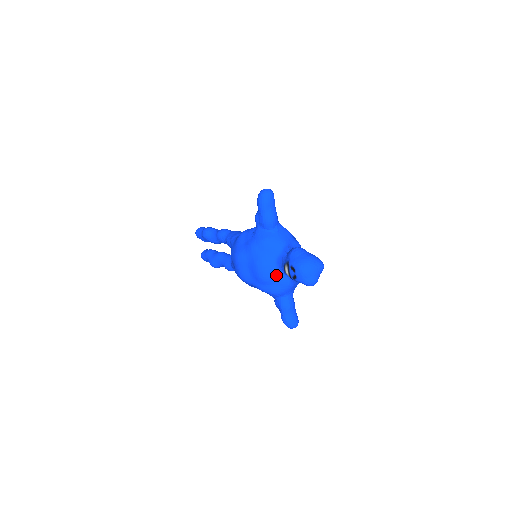
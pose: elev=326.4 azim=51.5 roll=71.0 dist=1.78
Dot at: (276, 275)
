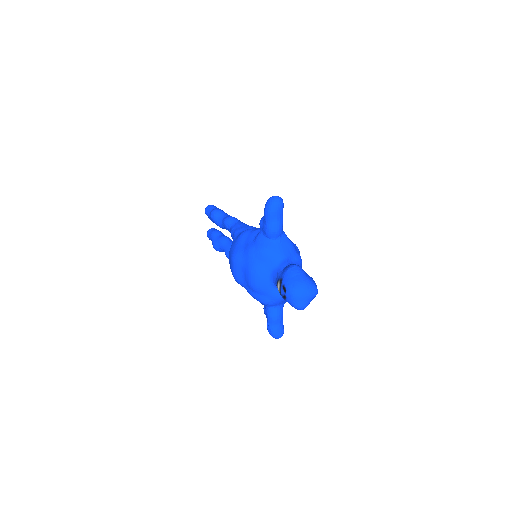
Dot at: (268, 287)
